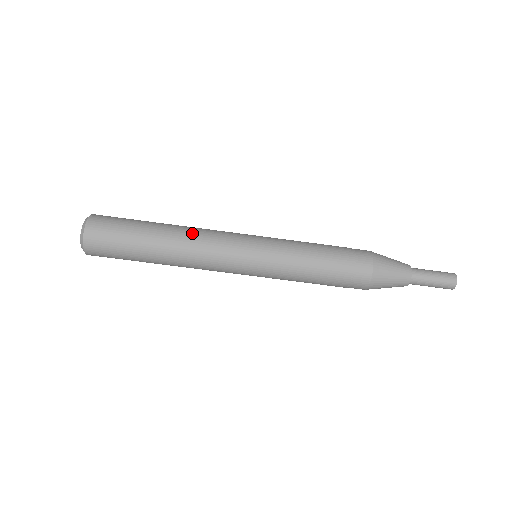
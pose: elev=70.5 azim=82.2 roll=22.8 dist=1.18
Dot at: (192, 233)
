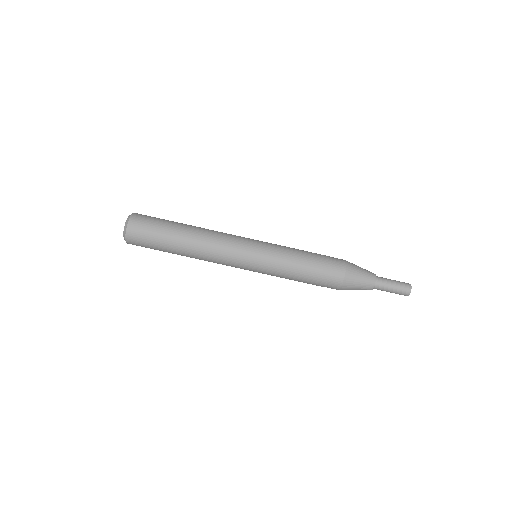
Dot at: (207, 237)
